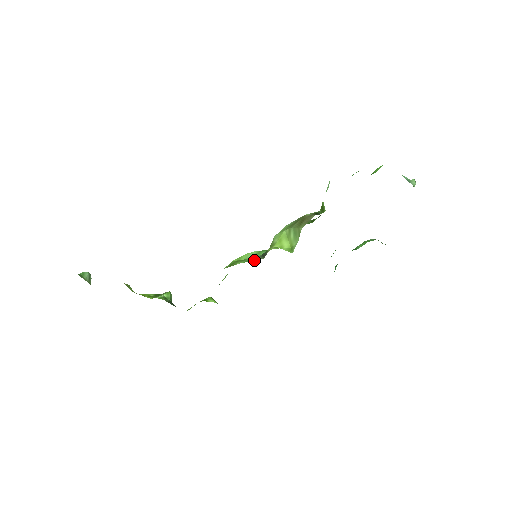
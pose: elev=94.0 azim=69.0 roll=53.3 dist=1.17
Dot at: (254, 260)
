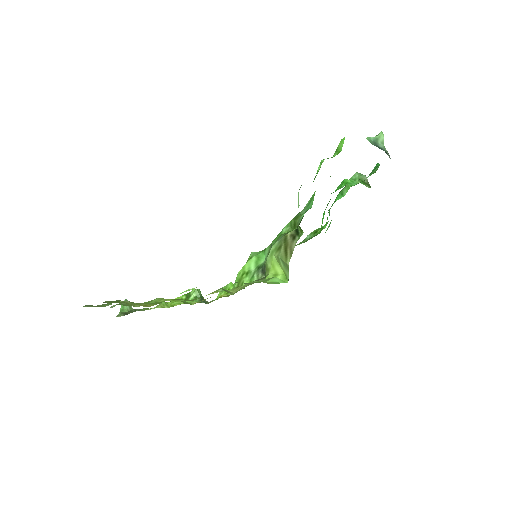
Dot at: (257, 279)
